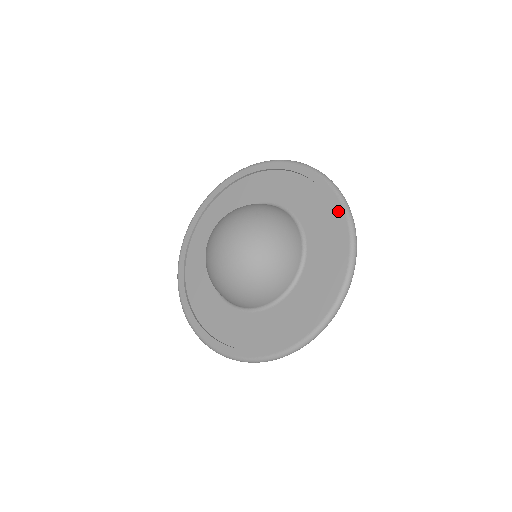
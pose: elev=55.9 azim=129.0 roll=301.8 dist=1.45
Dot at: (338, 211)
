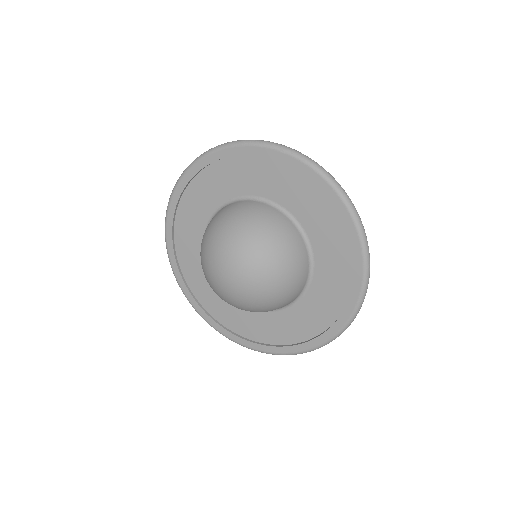
Dot at: (297, 167)
